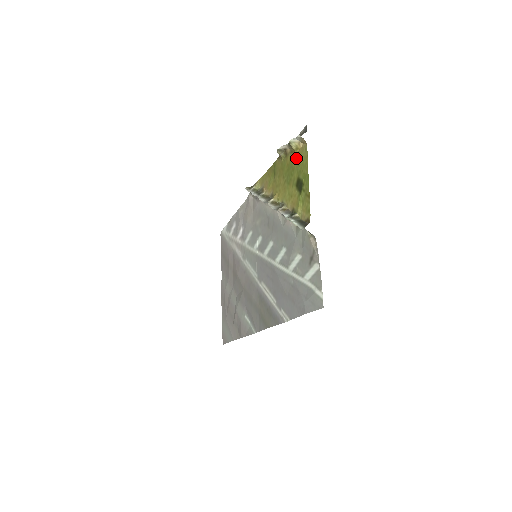
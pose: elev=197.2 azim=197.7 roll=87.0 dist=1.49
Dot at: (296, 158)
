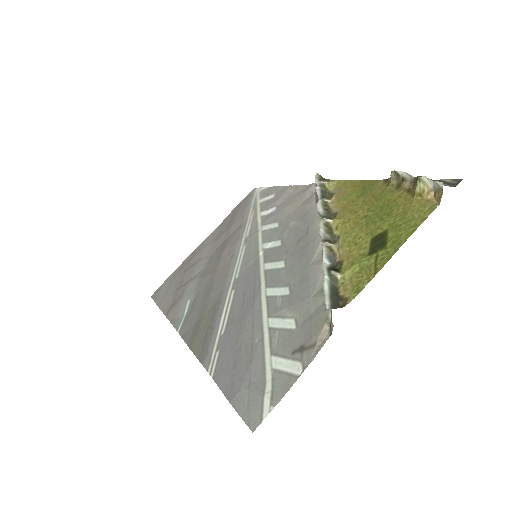
Dot at: (407, 205)
